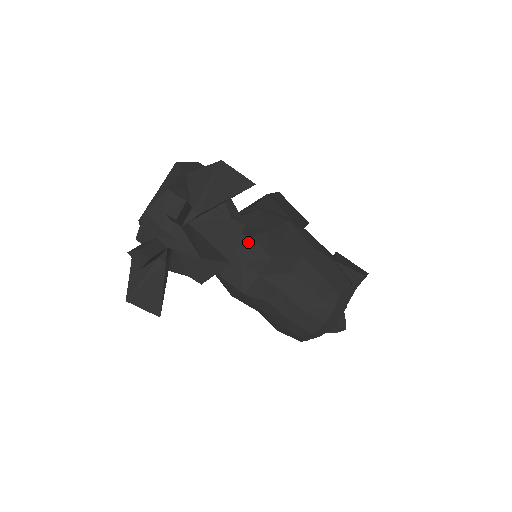
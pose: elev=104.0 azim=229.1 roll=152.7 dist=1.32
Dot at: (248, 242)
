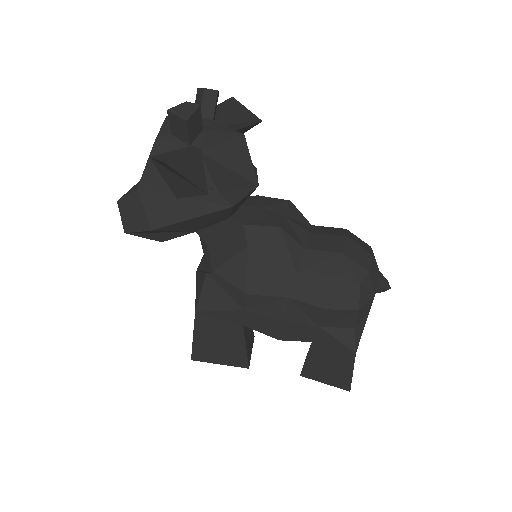
Dot at: (258, 198)
